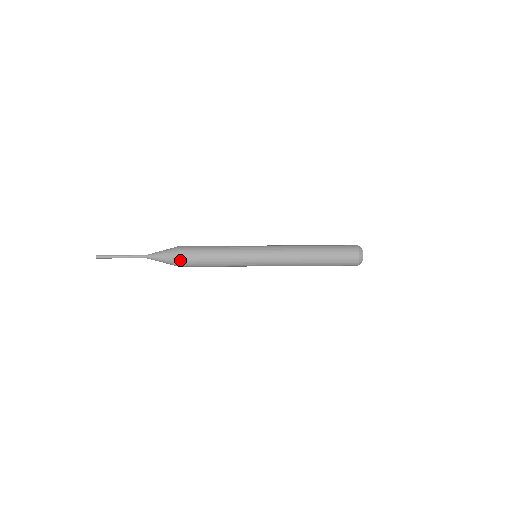
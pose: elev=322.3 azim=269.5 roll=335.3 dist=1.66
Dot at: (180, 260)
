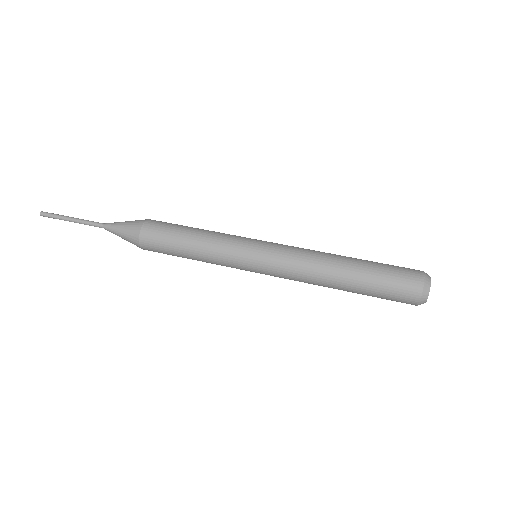
Dot at: occluded
